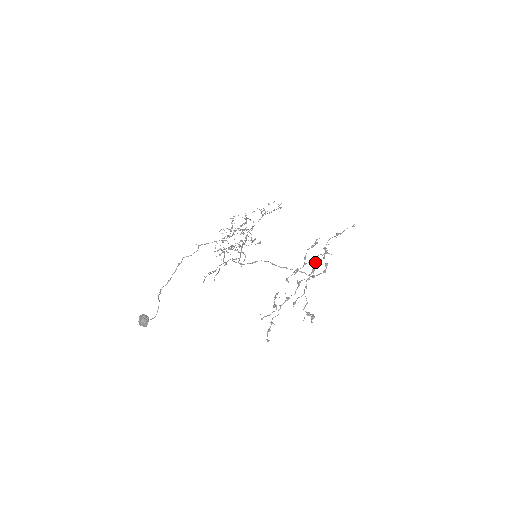
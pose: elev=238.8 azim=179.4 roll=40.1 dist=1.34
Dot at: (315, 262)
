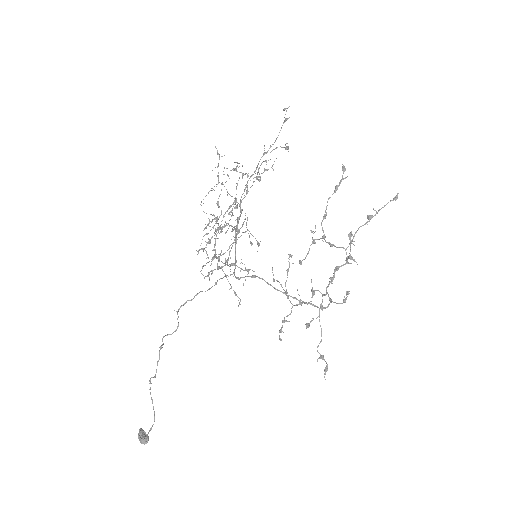
Dot at: occluded
